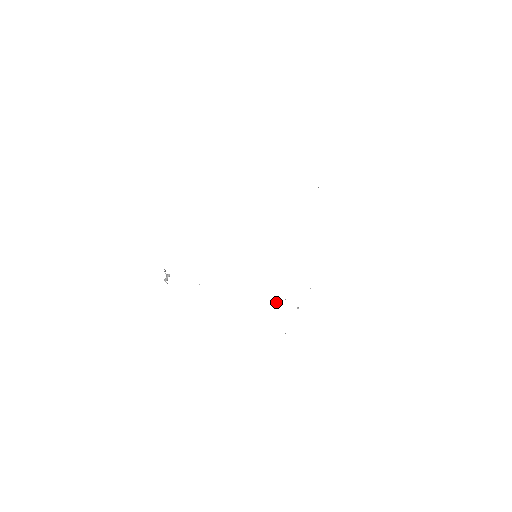
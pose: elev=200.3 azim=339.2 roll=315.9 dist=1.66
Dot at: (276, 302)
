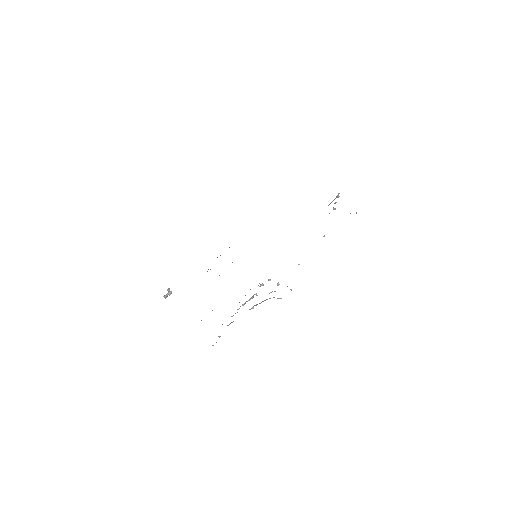
Dot at: (258, 285)
